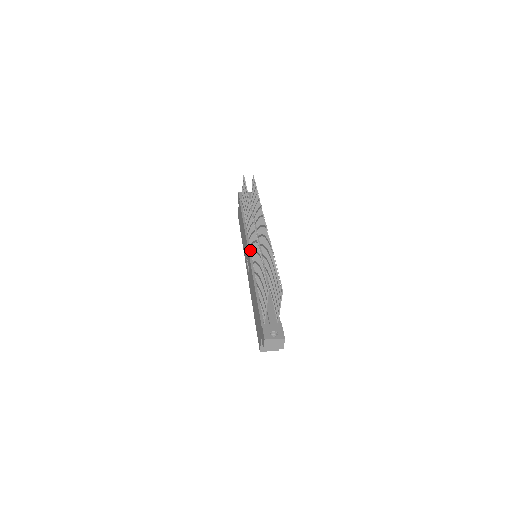
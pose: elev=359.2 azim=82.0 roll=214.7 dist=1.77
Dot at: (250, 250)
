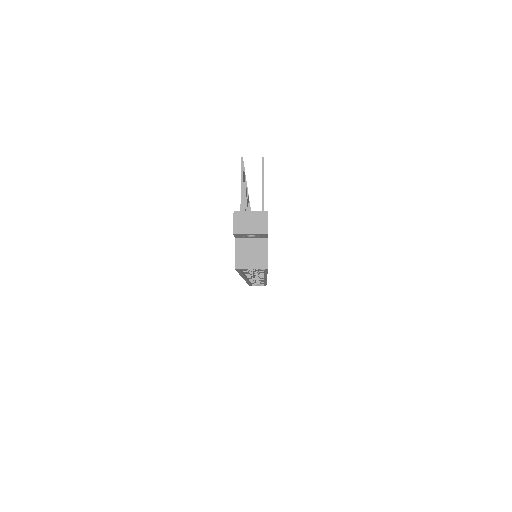
Dot at: occluded
